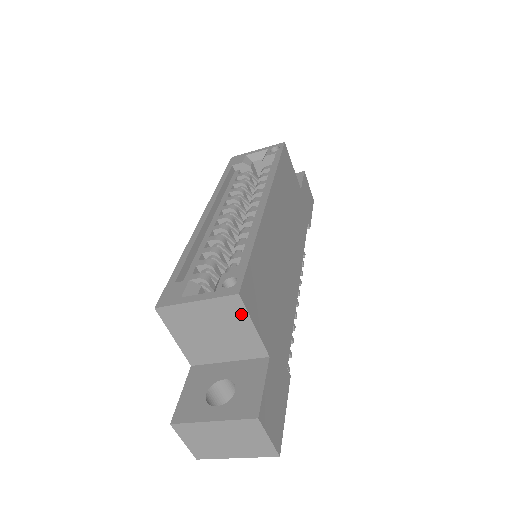
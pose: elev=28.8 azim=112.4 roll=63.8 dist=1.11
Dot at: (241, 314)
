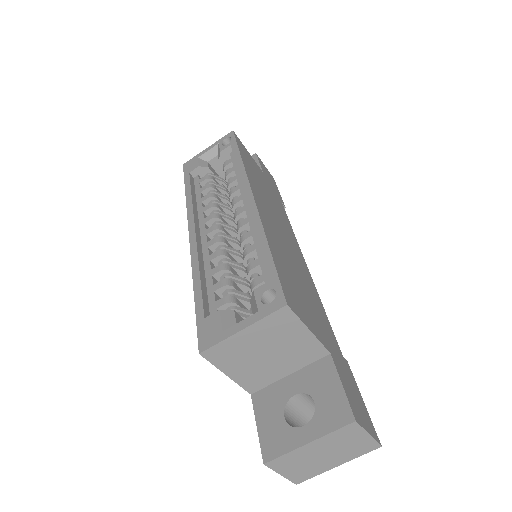
Dot at: (293, 324)
